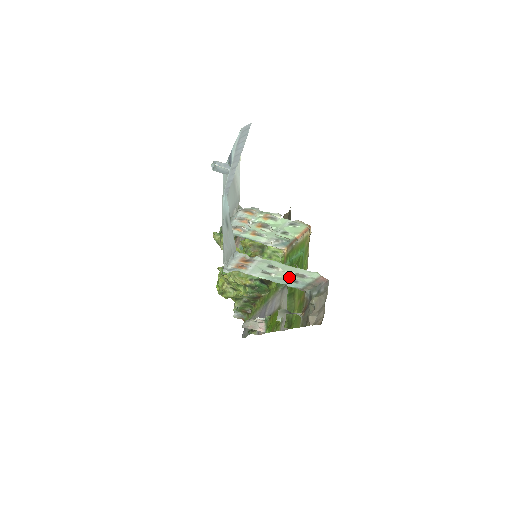
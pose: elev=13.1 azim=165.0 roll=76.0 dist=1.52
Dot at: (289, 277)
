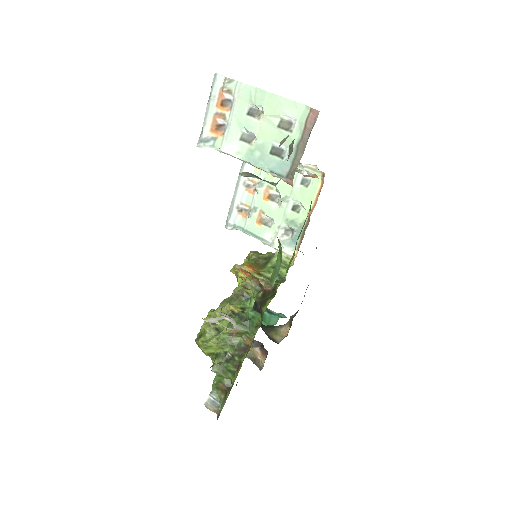
Dot at: (272, 139)
